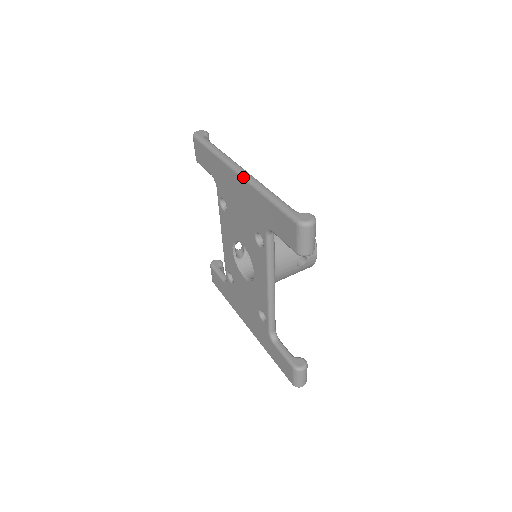
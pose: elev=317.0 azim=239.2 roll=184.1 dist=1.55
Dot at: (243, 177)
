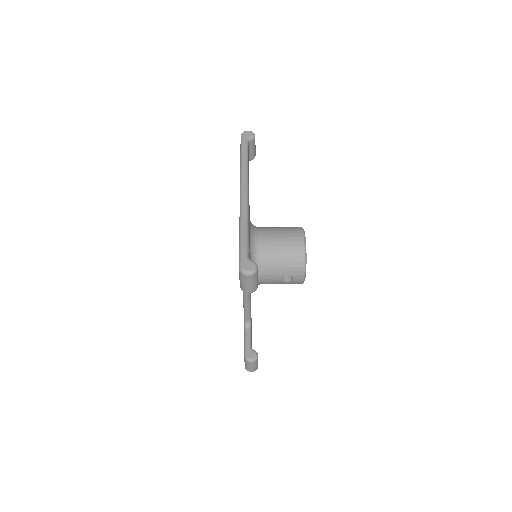
Dot at: (240, 200)
